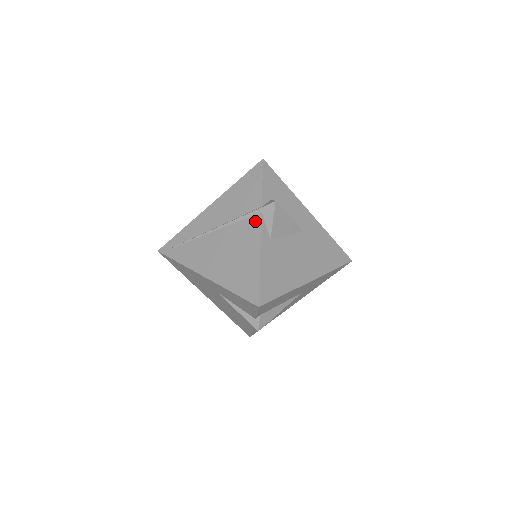
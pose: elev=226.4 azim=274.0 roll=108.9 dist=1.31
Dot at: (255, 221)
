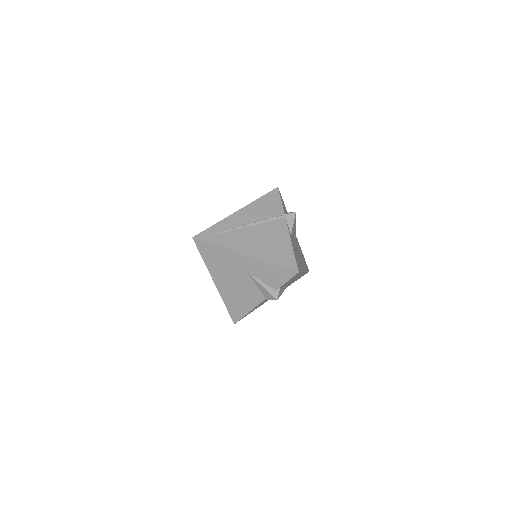
Dot at: (282, 222)
